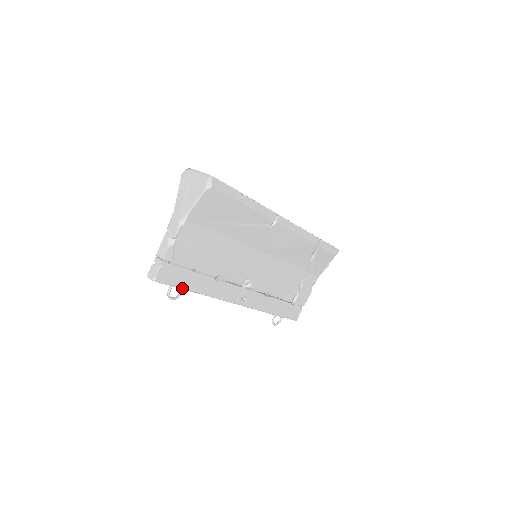
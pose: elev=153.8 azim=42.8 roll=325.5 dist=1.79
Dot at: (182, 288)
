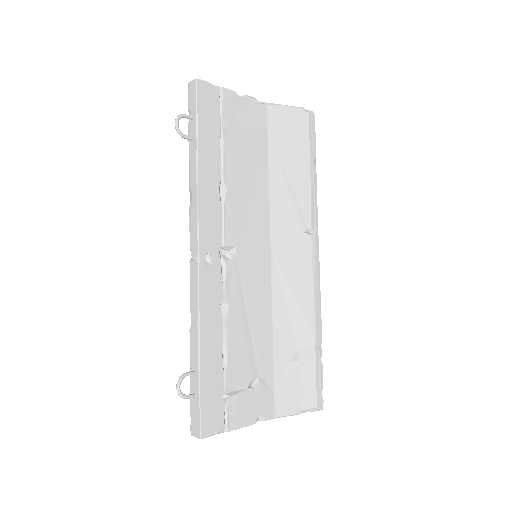
Dot at: (198, 129)
